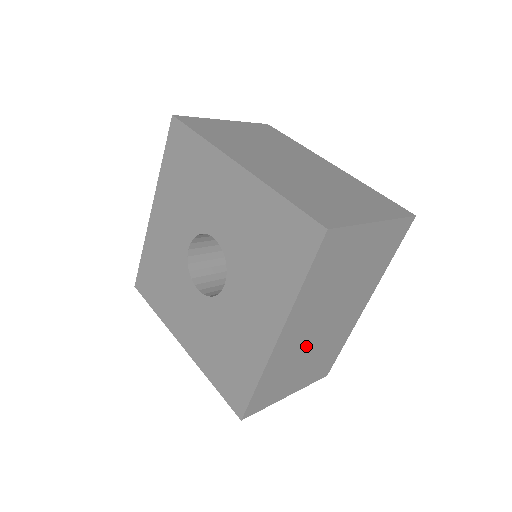
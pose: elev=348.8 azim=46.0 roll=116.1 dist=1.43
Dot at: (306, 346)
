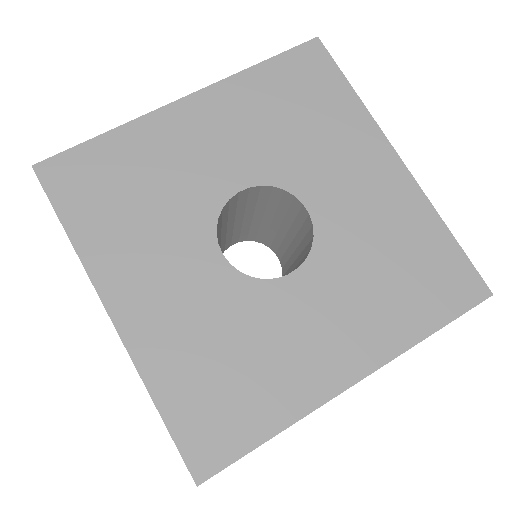
Dot at: occluded
